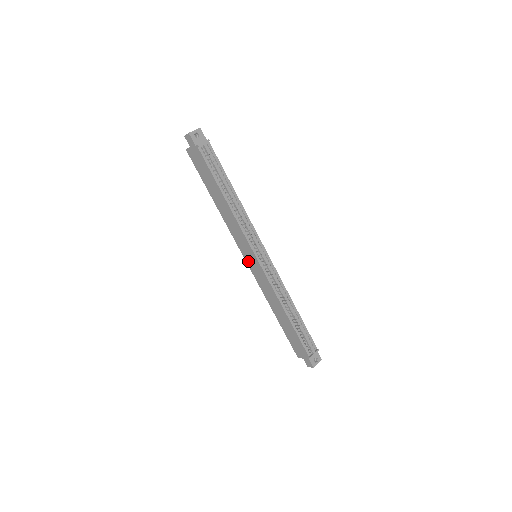
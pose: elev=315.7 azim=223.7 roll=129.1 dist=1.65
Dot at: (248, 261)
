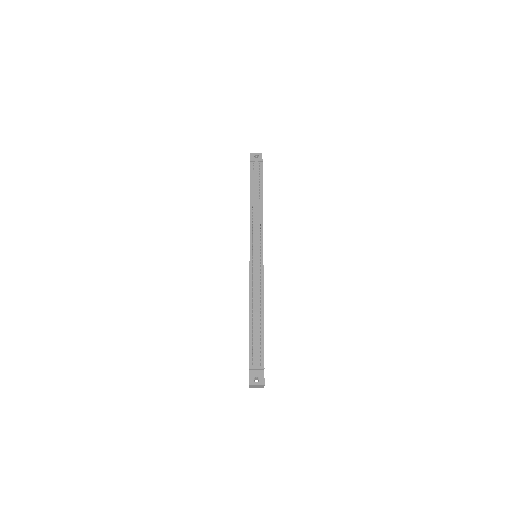
Dot at: occluded
